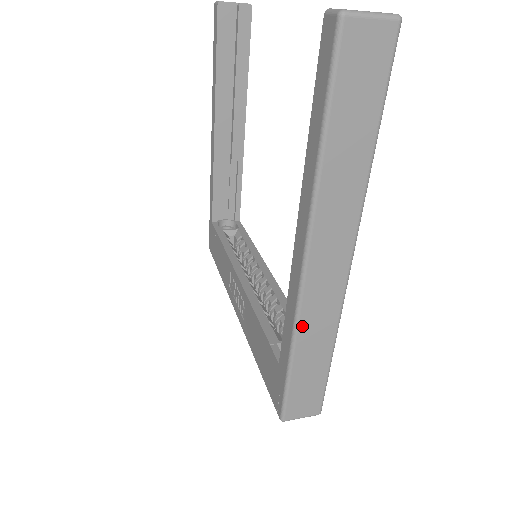
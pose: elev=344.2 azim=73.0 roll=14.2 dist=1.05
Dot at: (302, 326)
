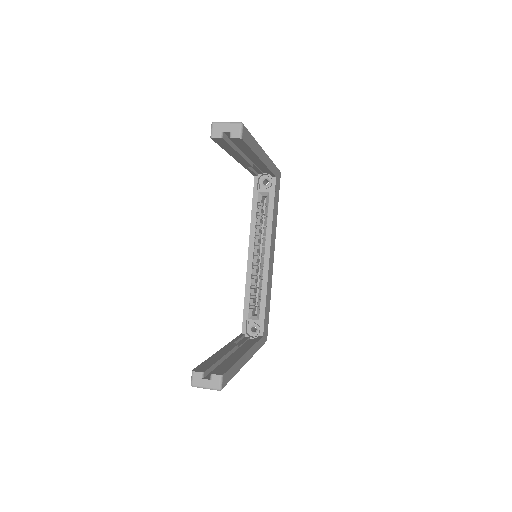
Dot at: occluded
